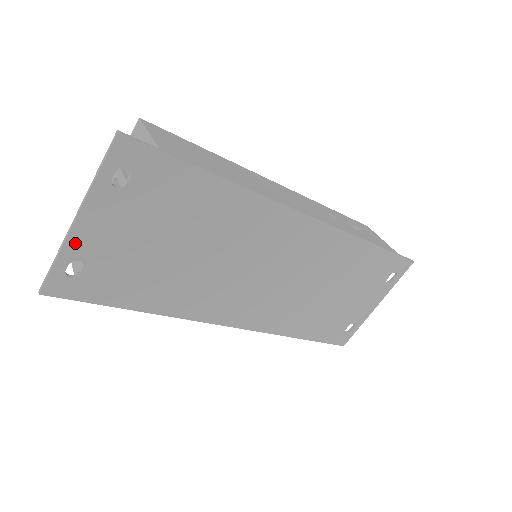
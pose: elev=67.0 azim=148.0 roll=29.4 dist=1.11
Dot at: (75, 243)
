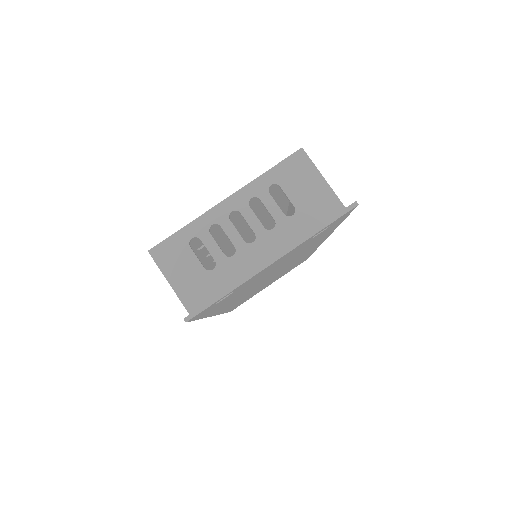
Dot at: (250, 279)
